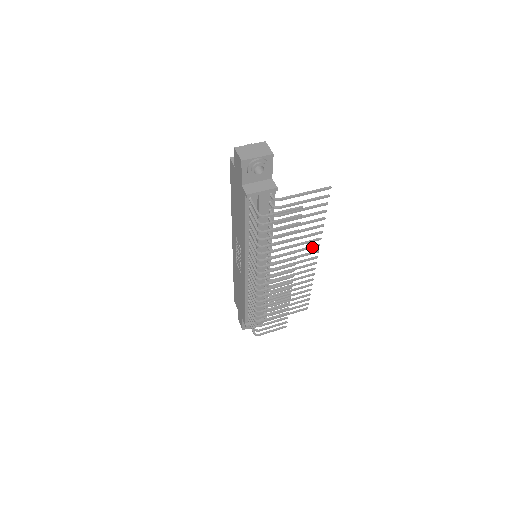
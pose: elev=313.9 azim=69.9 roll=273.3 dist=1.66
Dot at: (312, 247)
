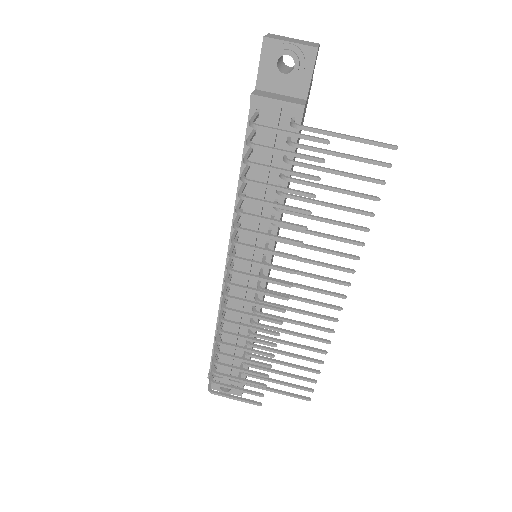
Dot at: (340, 268)
